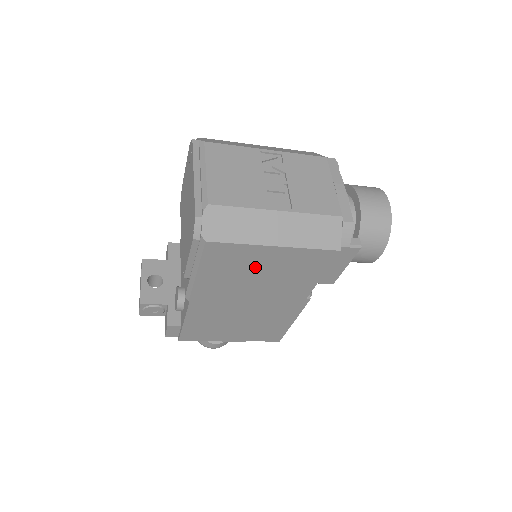
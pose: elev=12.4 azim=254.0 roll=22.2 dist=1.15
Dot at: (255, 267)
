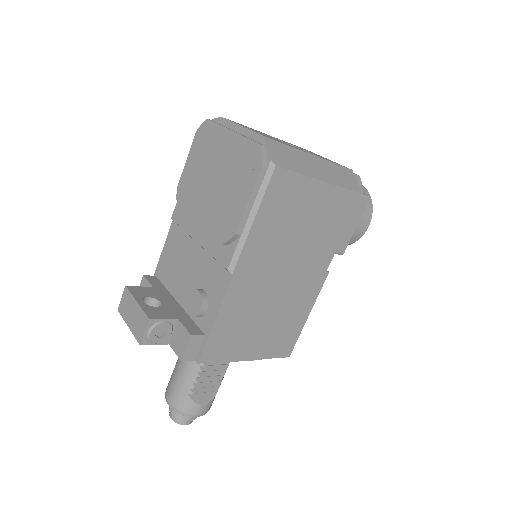
Dot at: (301, 214)
